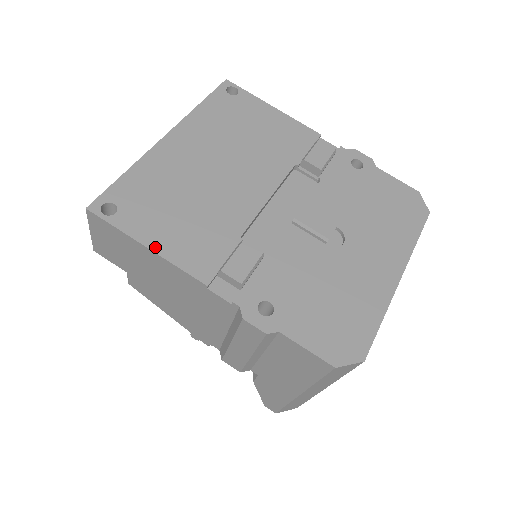
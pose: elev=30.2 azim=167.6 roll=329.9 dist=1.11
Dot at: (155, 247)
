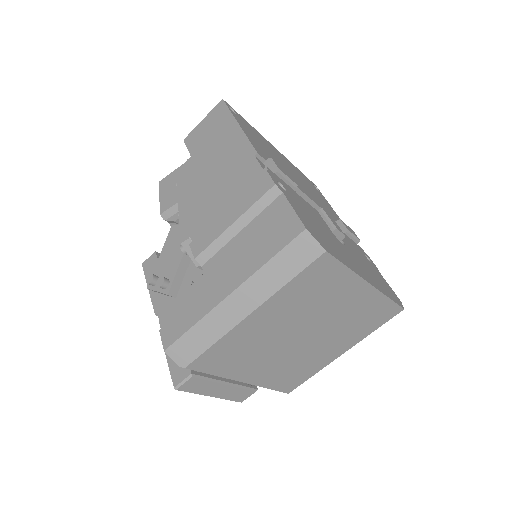
Dot at: (243, 129)
